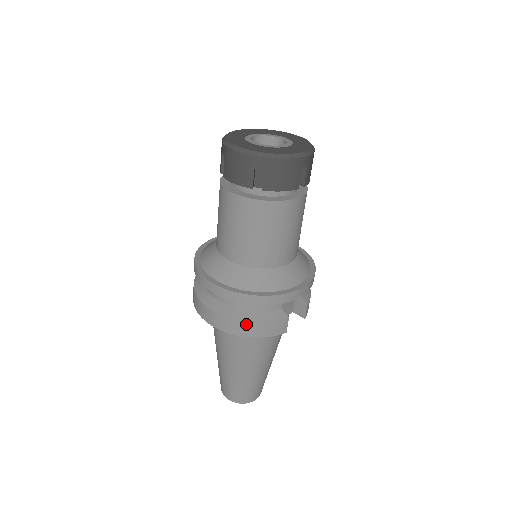
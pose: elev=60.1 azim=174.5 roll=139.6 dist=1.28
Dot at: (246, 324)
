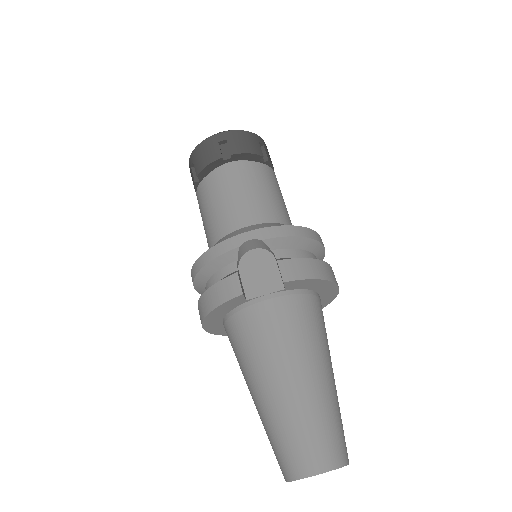
Dot at: (203, 298)
